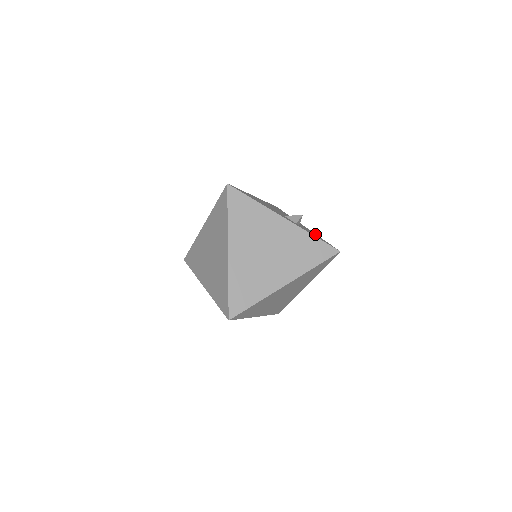
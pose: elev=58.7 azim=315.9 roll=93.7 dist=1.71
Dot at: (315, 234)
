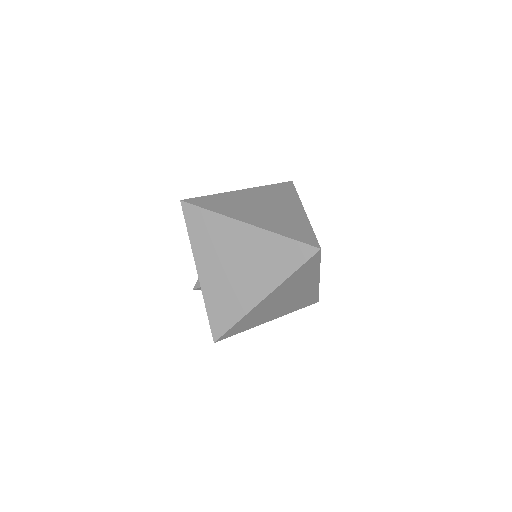
Dot at: occluded
